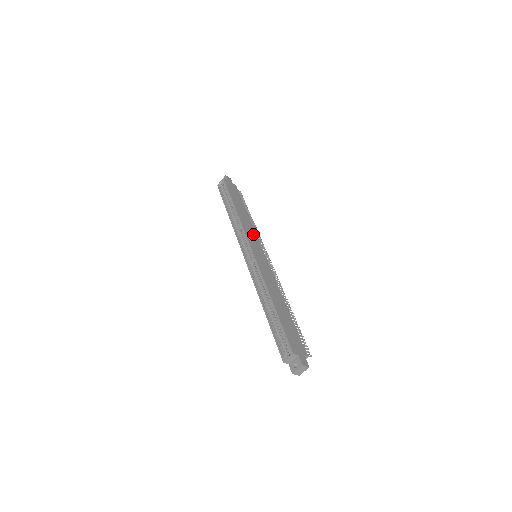
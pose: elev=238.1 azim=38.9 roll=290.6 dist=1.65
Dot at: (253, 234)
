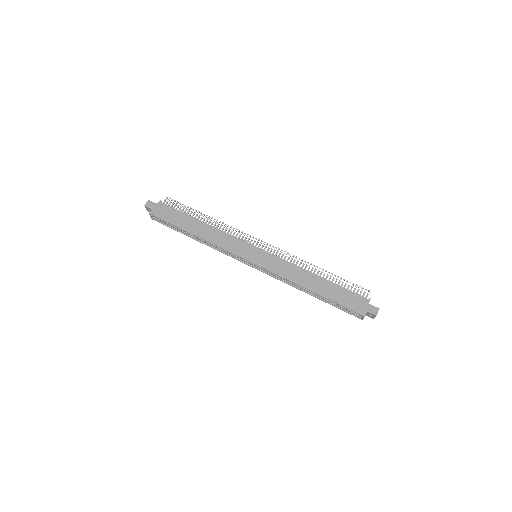
Dot at: (232, 241)
